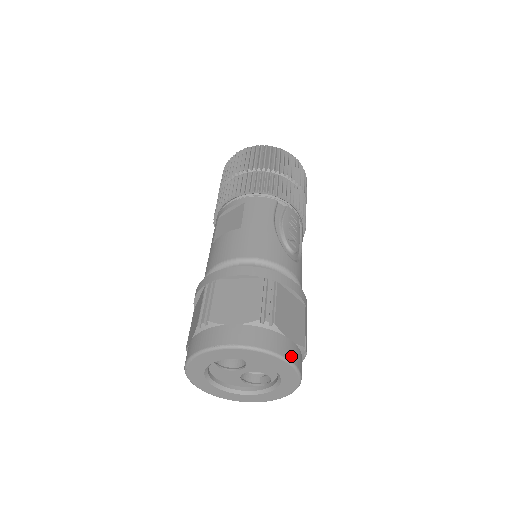
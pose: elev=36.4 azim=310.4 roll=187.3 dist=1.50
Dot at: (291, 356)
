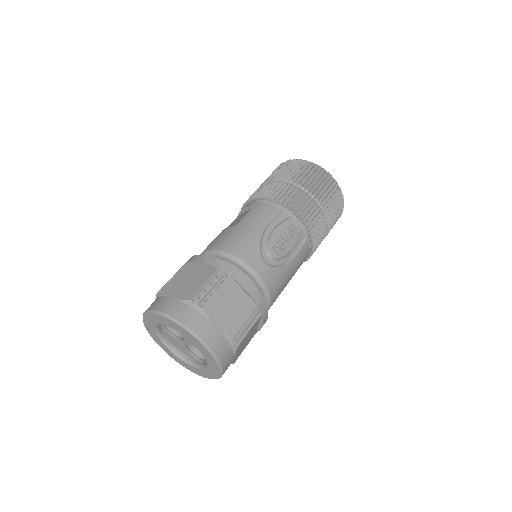
Dot at: (208, 339)
